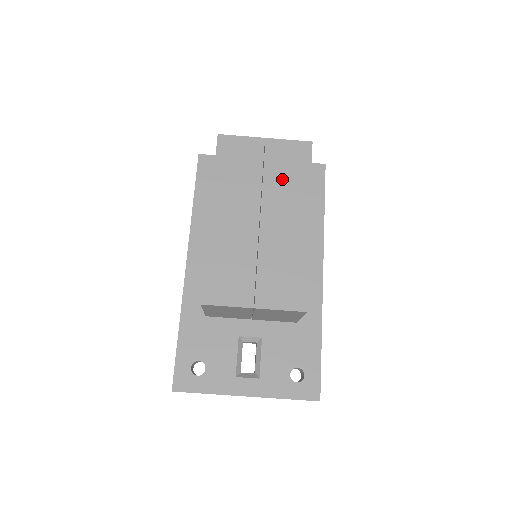
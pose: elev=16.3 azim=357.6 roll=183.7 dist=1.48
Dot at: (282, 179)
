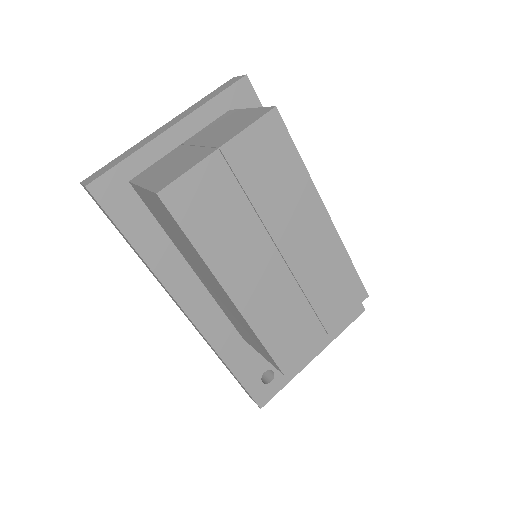
Dot at: (274, 189)
